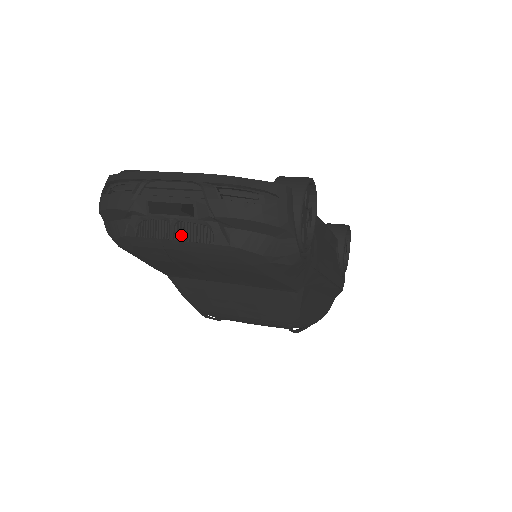
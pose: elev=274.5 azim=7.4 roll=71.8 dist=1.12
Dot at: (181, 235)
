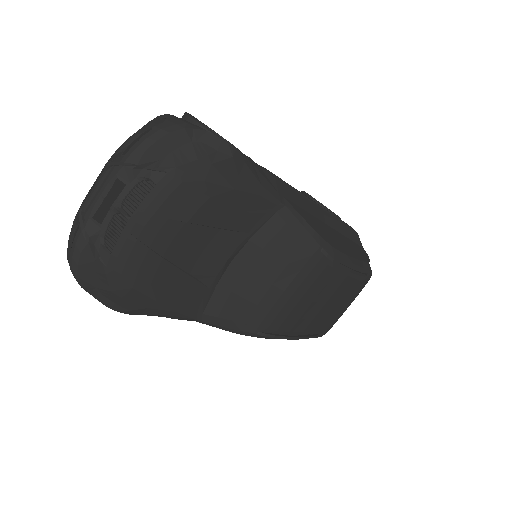
Dot at: (132, 209)
